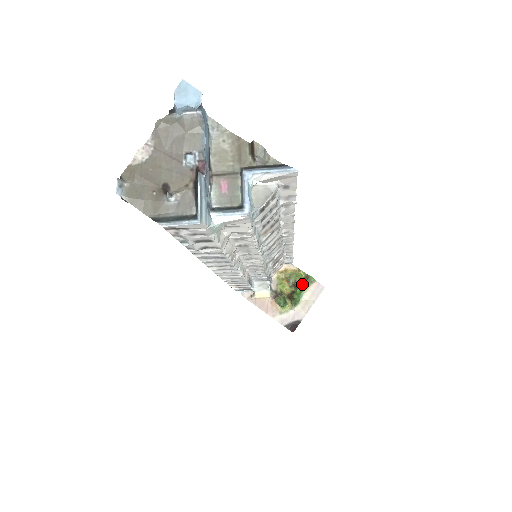
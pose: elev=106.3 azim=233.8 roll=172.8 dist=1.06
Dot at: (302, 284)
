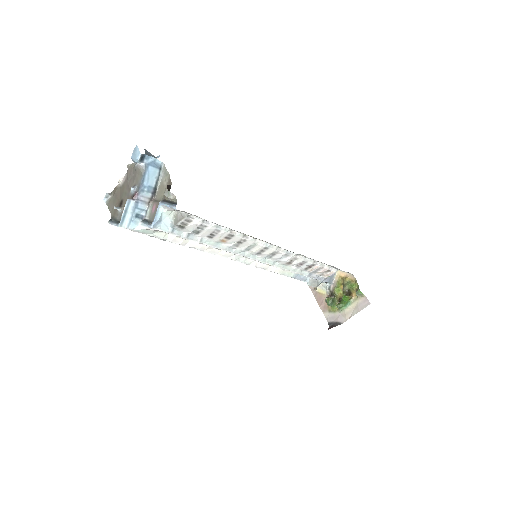
Dot at: (353, 294)
